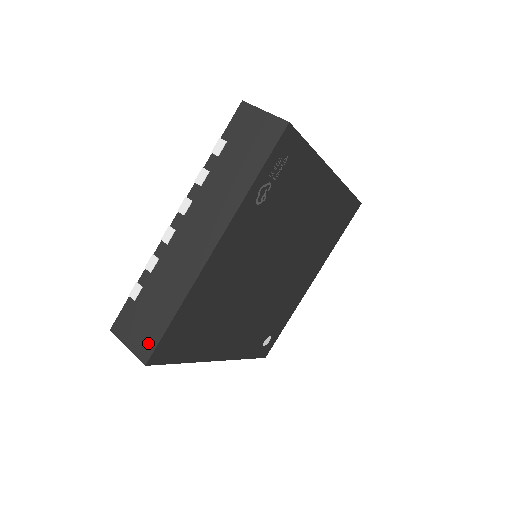
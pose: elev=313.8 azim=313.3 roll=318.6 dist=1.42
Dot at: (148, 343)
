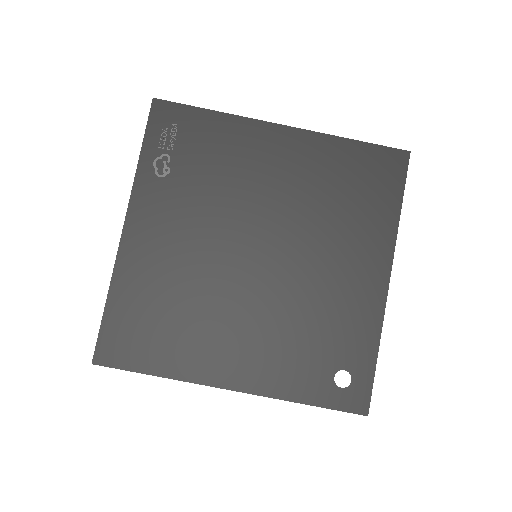
Dot at: occluded
